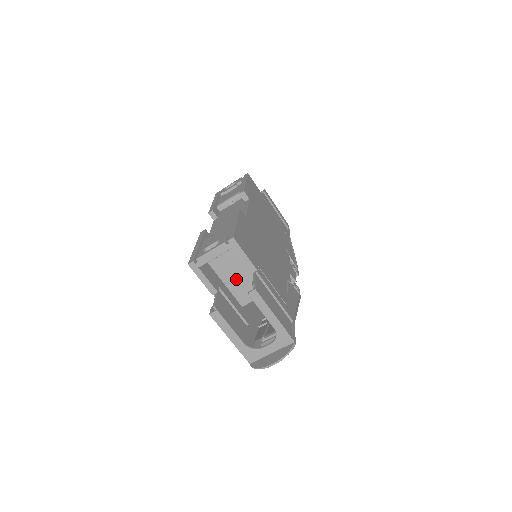
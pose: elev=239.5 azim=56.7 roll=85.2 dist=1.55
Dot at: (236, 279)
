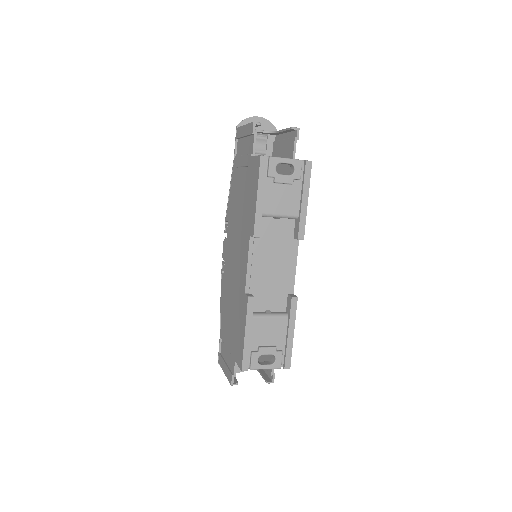
Dot at: occluded
